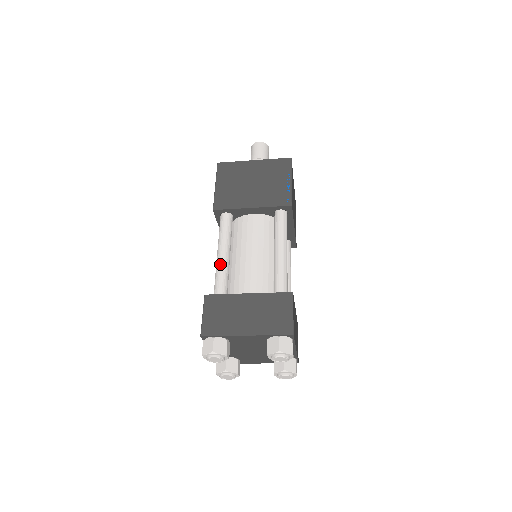
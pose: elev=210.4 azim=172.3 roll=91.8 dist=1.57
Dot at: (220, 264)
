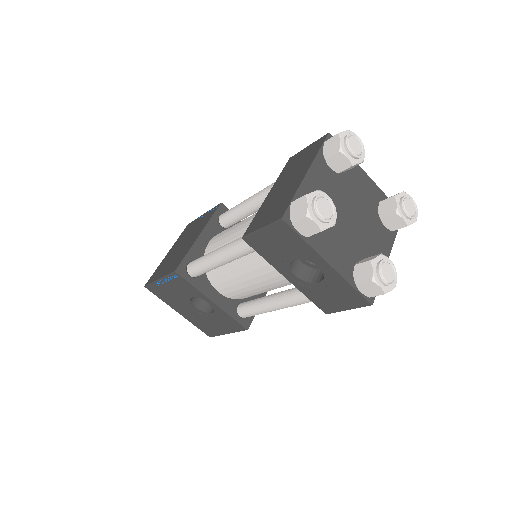
Dot at: (226, 246)
